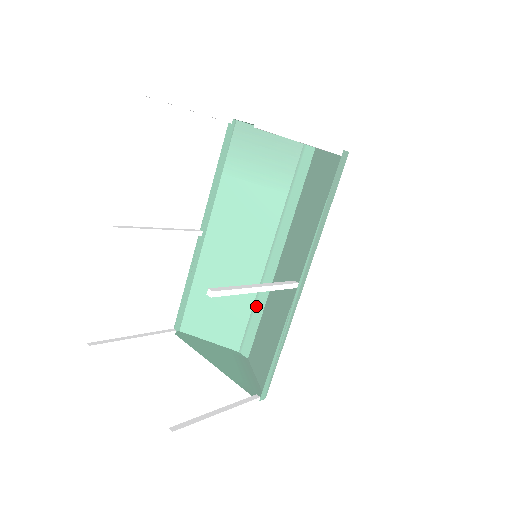
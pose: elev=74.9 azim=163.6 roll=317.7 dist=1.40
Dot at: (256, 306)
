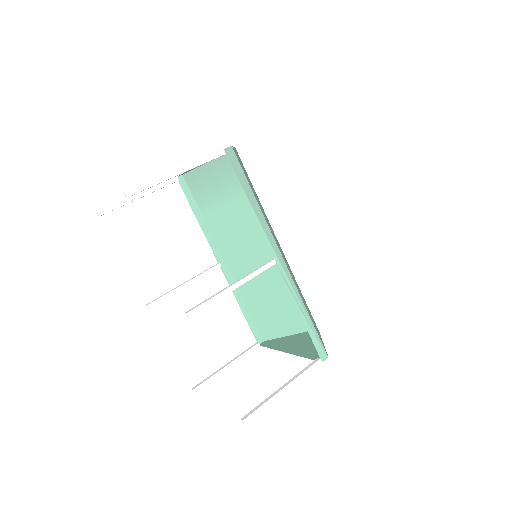
Dot at: occluded
